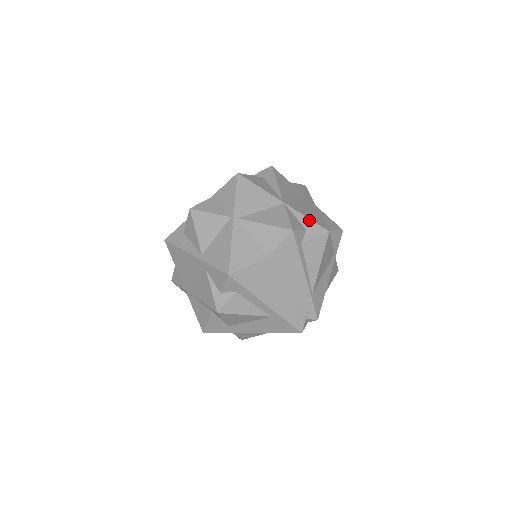
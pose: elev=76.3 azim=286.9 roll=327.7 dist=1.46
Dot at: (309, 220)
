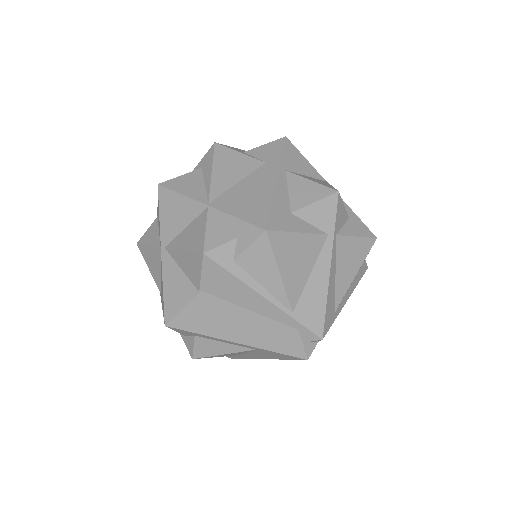
Dot at: (239, 221)
